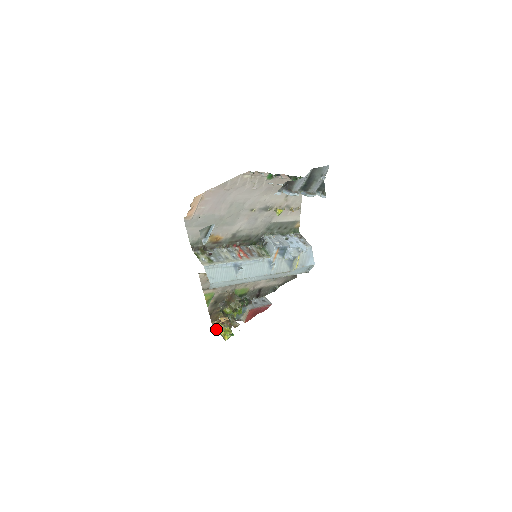
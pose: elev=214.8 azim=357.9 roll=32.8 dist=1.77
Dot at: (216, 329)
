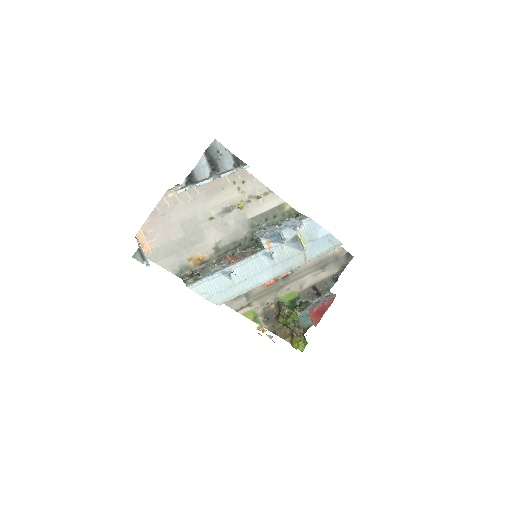
Dot at: (291, 345)
